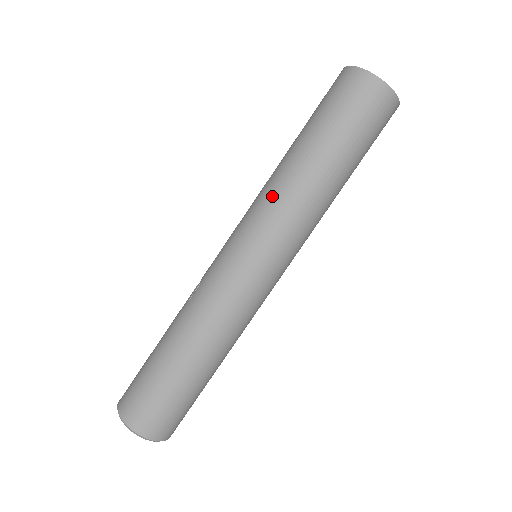
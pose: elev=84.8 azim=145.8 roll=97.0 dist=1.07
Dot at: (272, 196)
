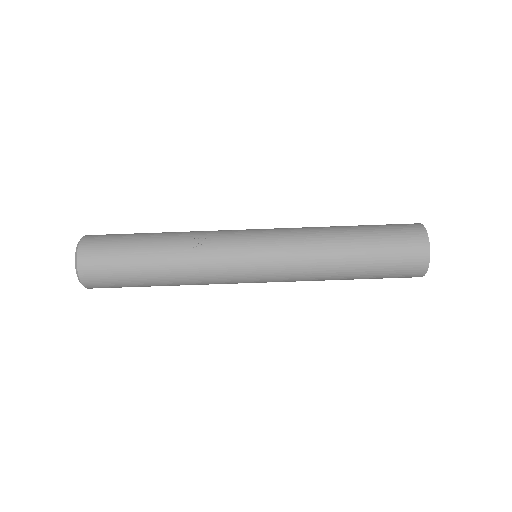
Dot at: (306, 259)
